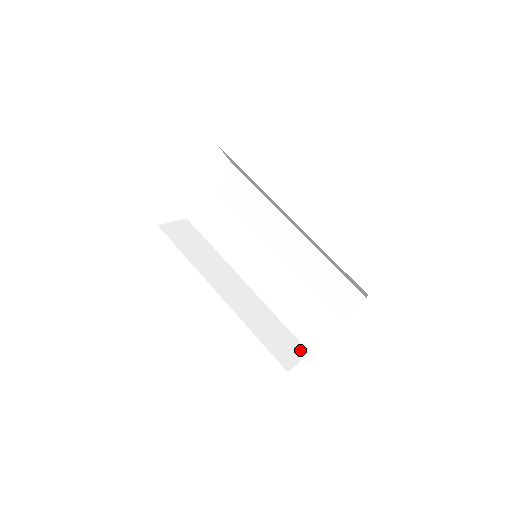
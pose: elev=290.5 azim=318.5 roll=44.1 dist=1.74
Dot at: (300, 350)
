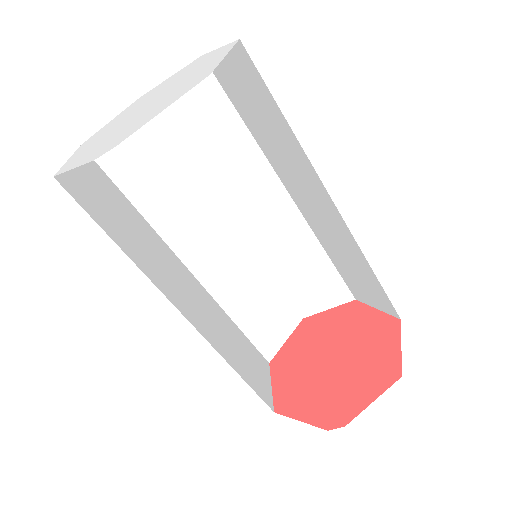
Dot at: (340, 296)
